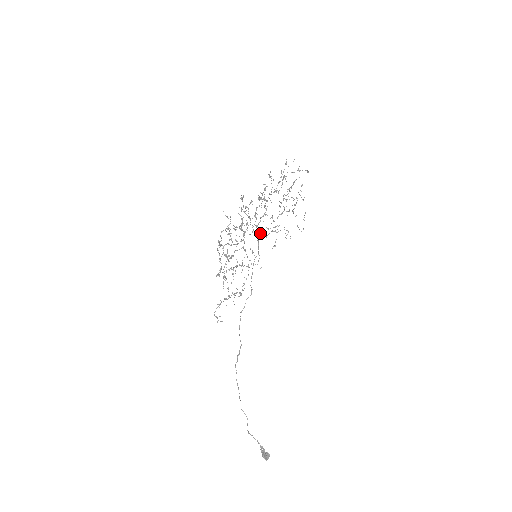
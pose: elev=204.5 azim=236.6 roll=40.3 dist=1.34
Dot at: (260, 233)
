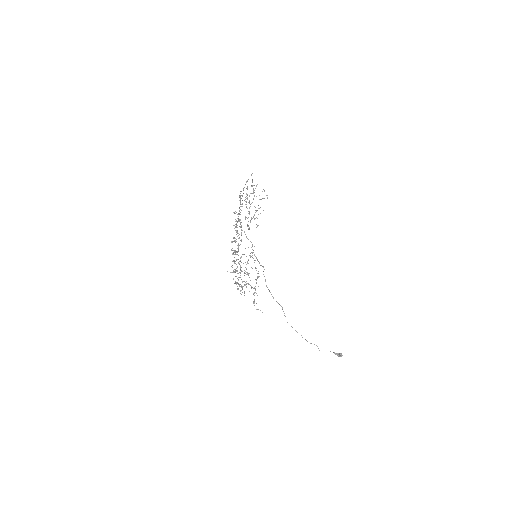
Dot at: (244, 232)
